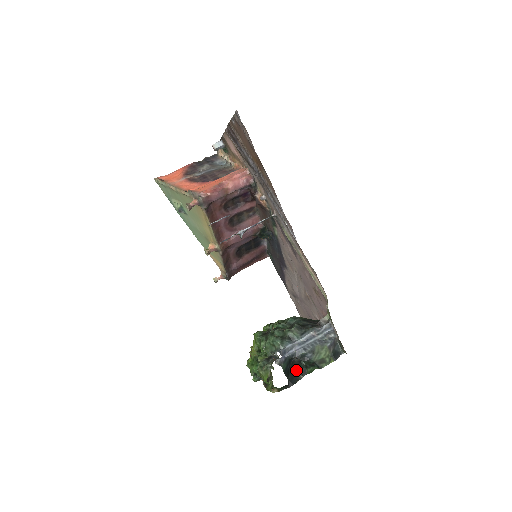
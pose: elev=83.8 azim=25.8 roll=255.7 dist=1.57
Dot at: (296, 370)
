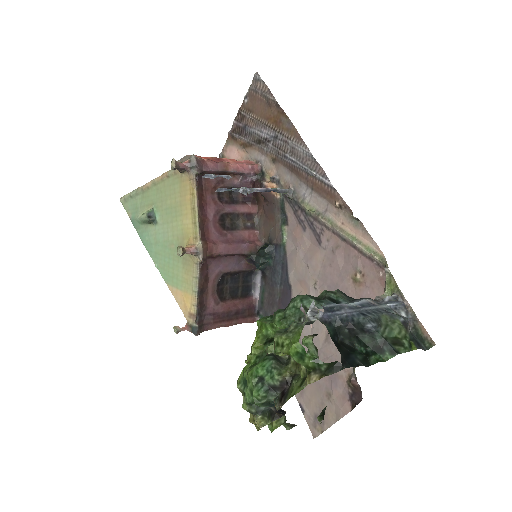
Dot at: (350, 352)
